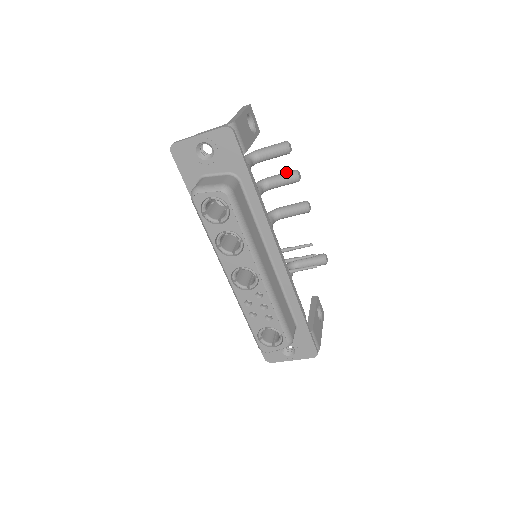
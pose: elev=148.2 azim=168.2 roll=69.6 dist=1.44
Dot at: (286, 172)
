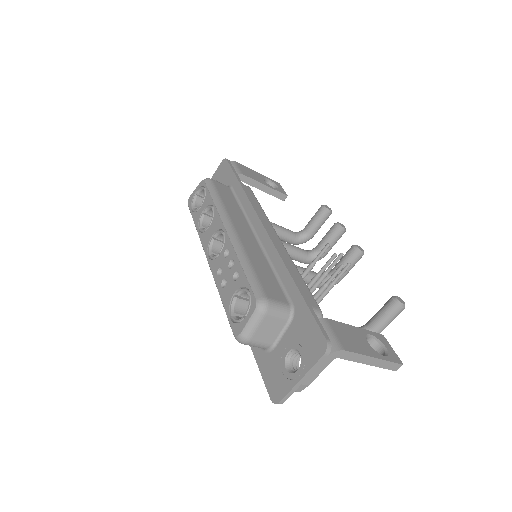
Dot at: occluded
